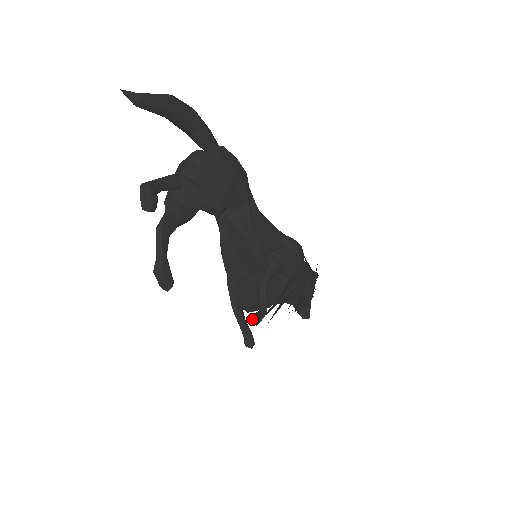
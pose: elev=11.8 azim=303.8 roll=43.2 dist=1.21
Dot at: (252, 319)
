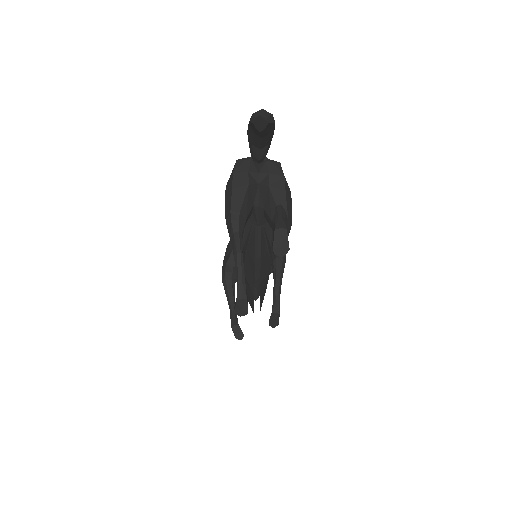
Dot at: (273, 324)
